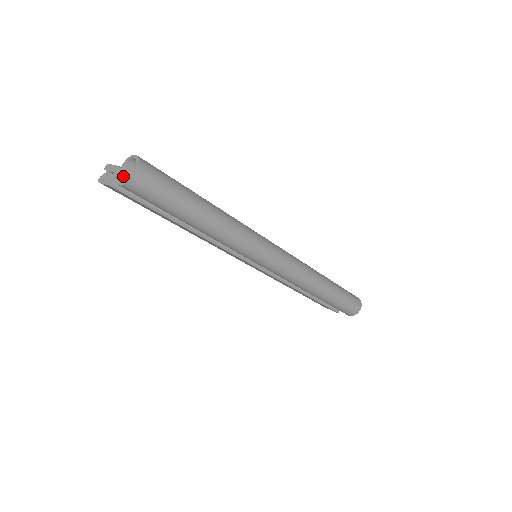
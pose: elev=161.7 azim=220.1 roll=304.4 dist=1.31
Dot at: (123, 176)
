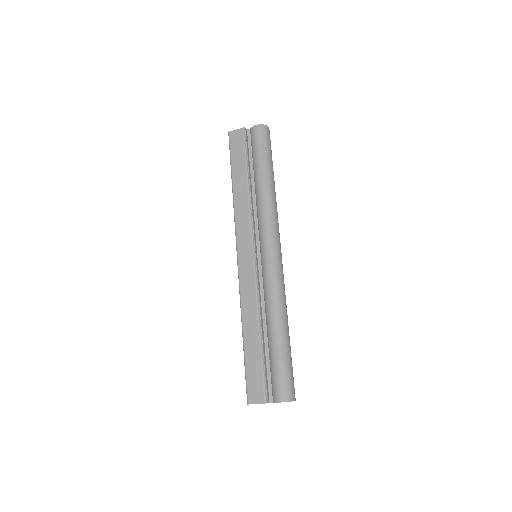
Dot at: occluded
